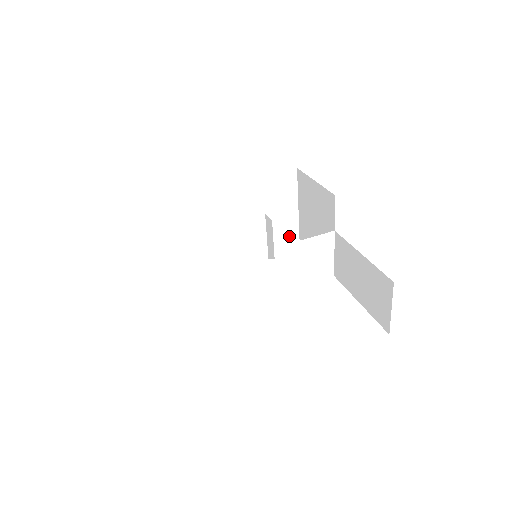
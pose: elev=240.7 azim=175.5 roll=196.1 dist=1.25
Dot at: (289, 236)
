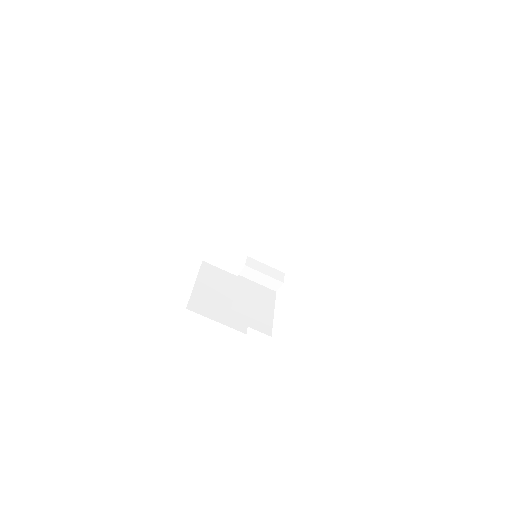
Dot at: (306, 194)
